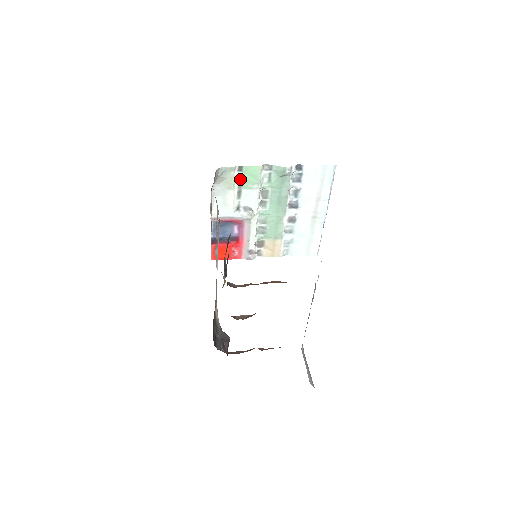
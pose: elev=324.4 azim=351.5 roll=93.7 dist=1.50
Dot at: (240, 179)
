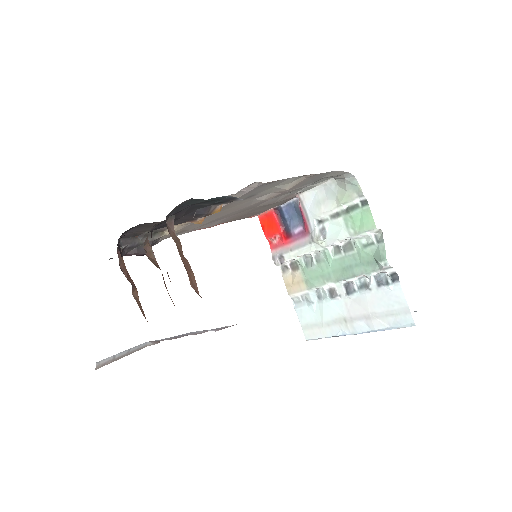
Dot at: (353, 208)
